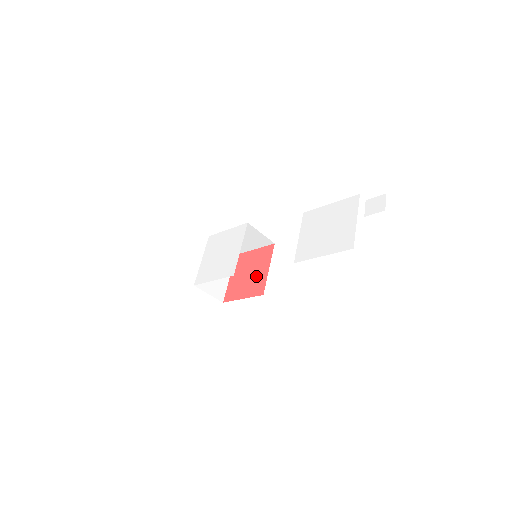
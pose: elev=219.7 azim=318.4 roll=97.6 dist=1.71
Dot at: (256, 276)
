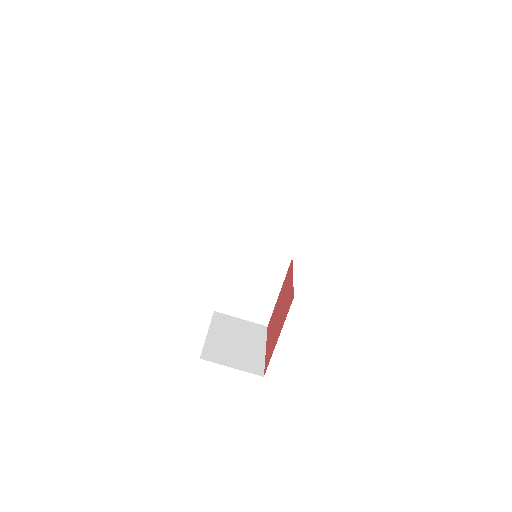
Dot at: (284, 301)
